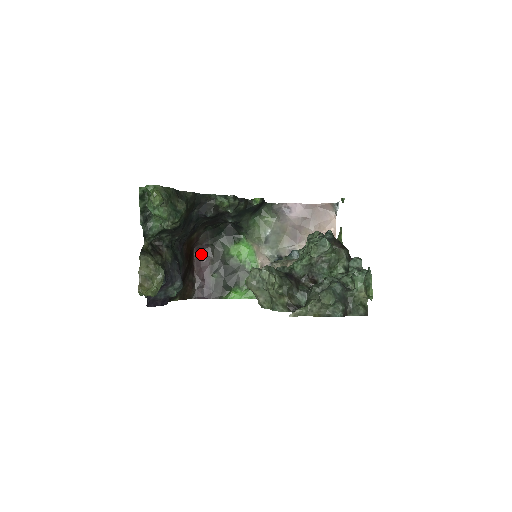
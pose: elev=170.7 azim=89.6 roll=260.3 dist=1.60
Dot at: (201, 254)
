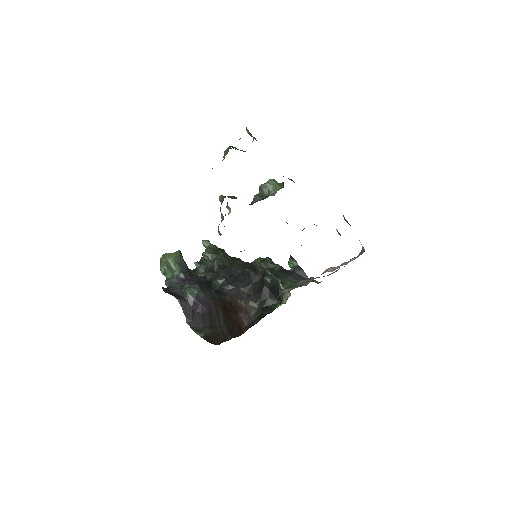
Dot at: occluded
